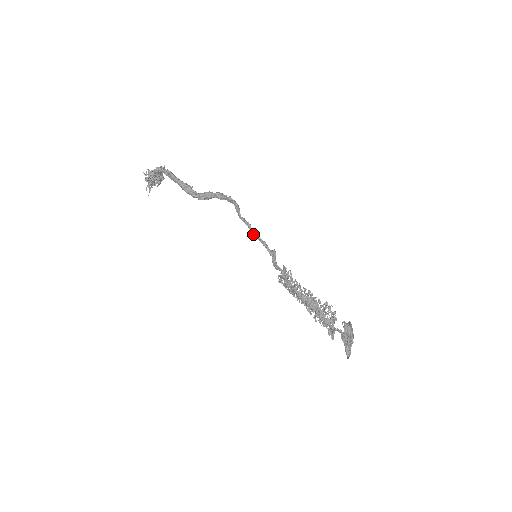
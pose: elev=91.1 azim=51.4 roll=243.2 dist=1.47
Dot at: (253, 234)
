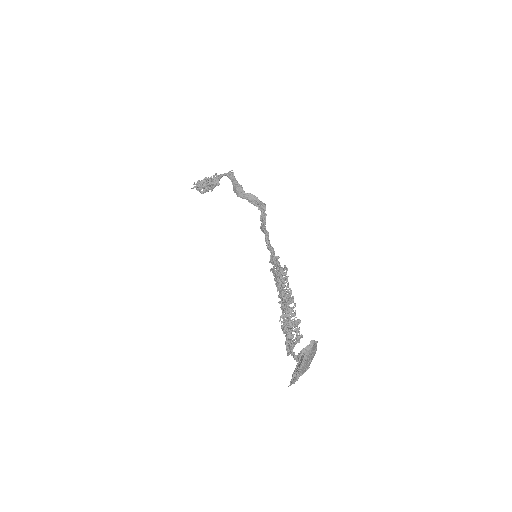
Dot at: (266, 242)
